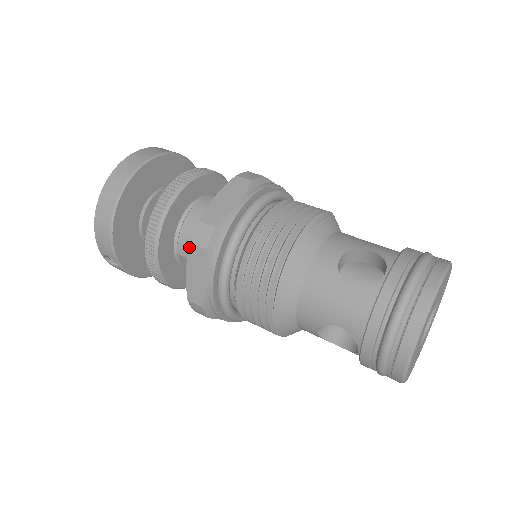
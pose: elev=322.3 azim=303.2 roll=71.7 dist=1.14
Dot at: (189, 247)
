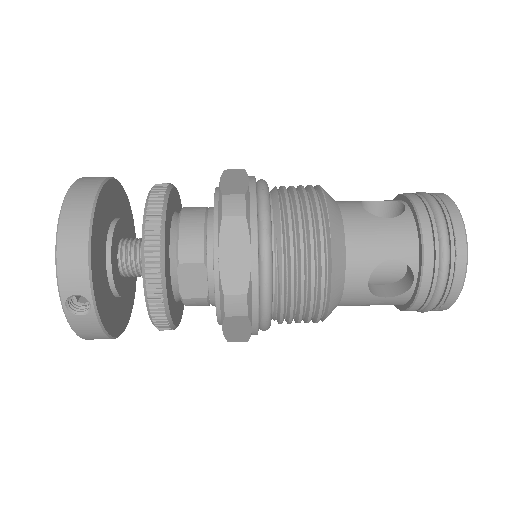
Dot at: (221, 222)
